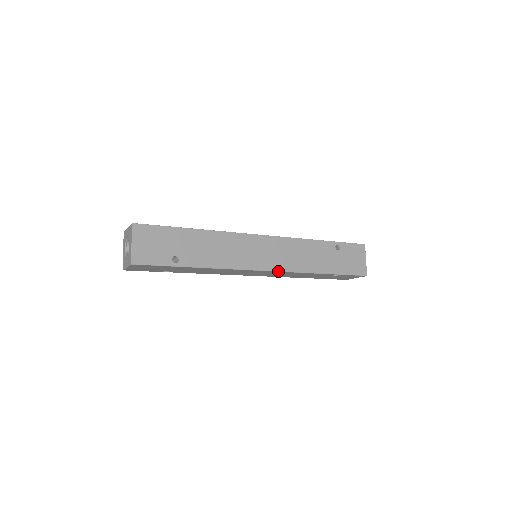
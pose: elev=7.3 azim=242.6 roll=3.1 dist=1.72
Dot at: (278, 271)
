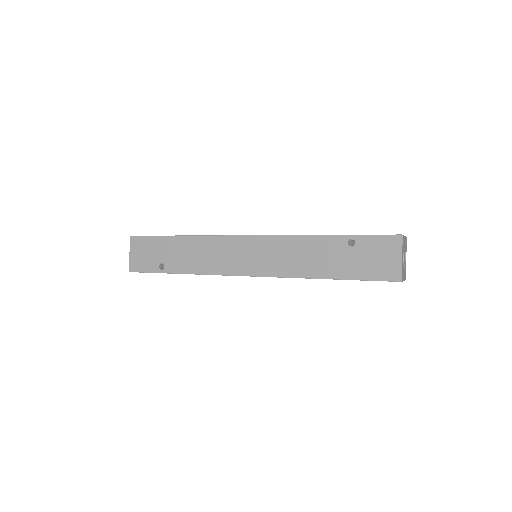
Dot at: (263, 276)
